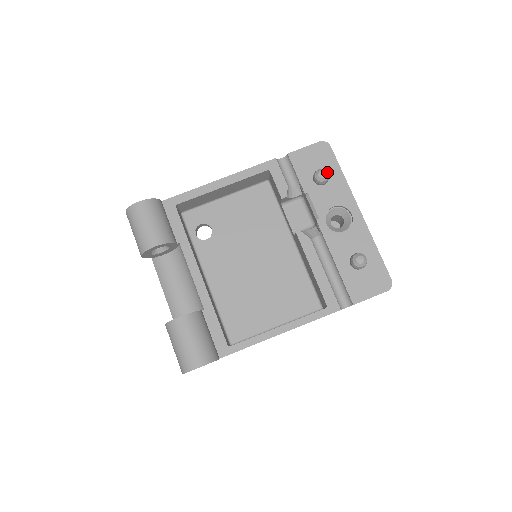
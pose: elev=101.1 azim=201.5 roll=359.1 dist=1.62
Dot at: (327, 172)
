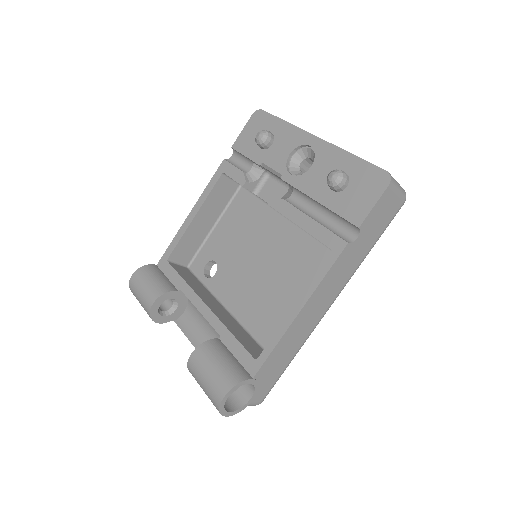
Dot at: (264, 130)
